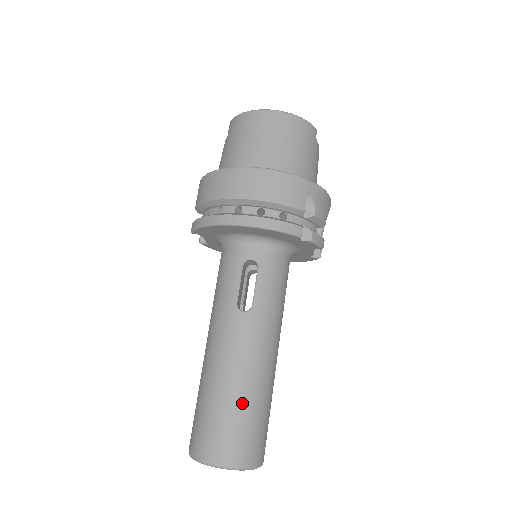
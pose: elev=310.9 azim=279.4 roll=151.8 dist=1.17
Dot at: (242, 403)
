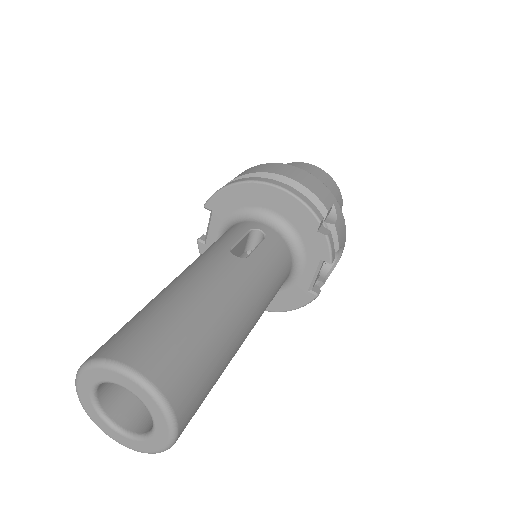
Dot at: (196, 322)
